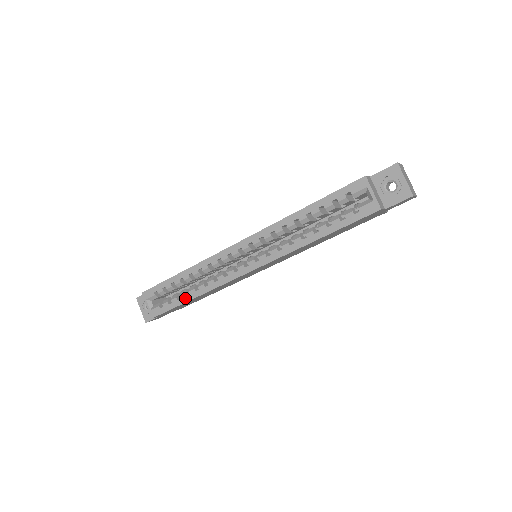
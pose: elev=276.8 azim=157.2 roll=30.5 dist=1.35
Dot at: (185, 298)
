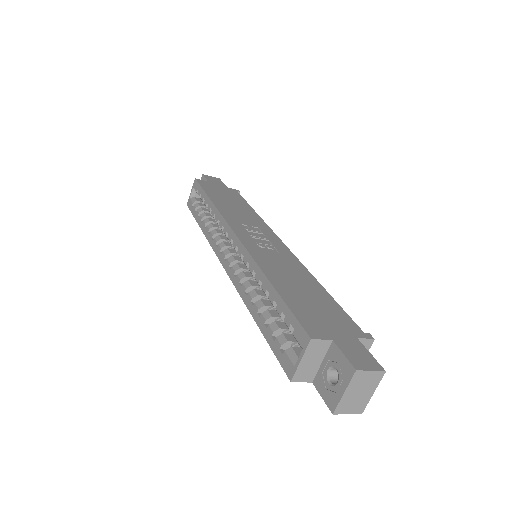
Dot at: (200, 221)
